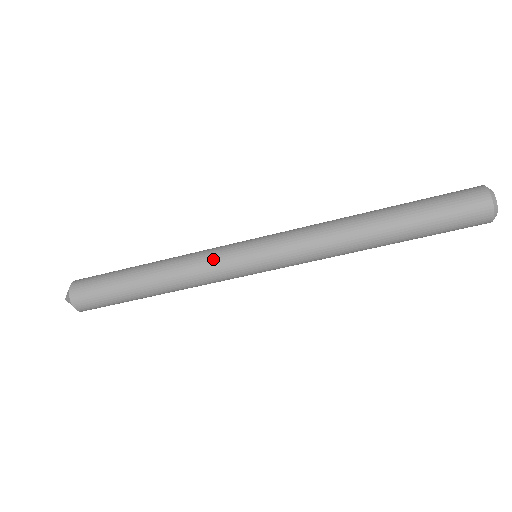
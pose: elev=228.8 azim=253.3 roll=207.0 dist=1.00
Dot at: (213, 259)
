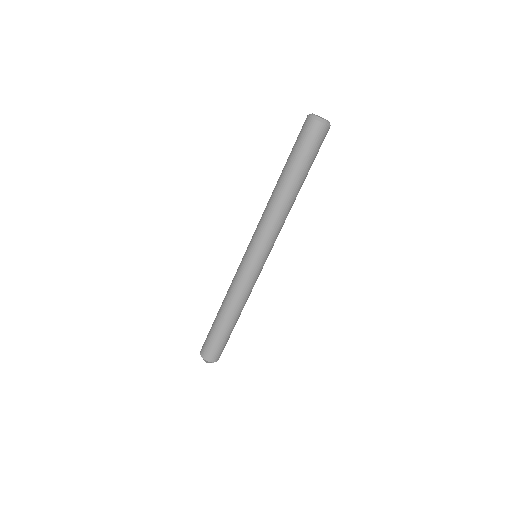
Dot at: (236, 275)
